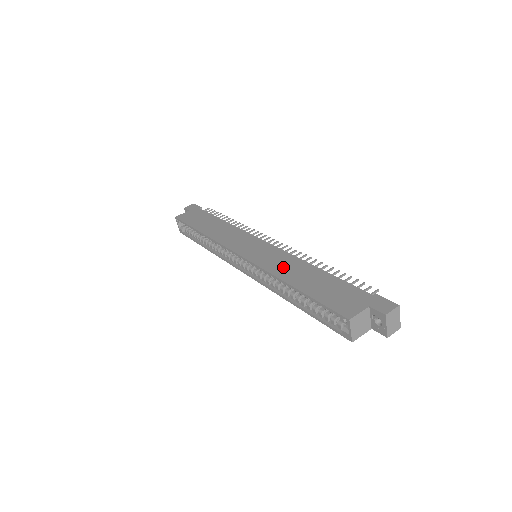
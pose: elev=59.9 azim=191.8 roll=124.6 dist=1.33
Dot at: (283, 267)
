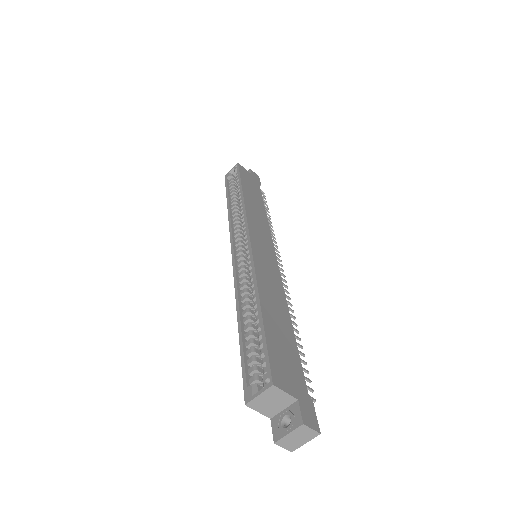
Dot at: (269, 286)
